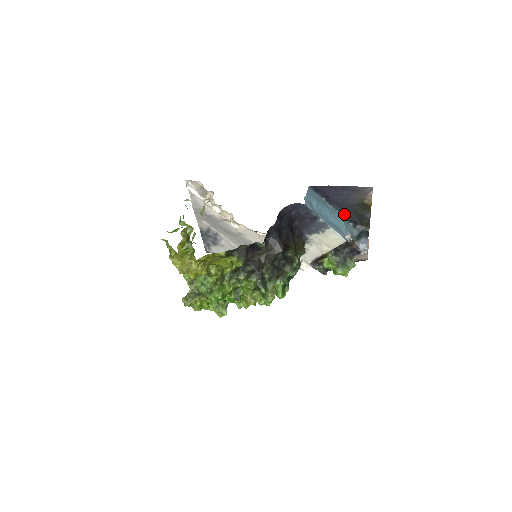
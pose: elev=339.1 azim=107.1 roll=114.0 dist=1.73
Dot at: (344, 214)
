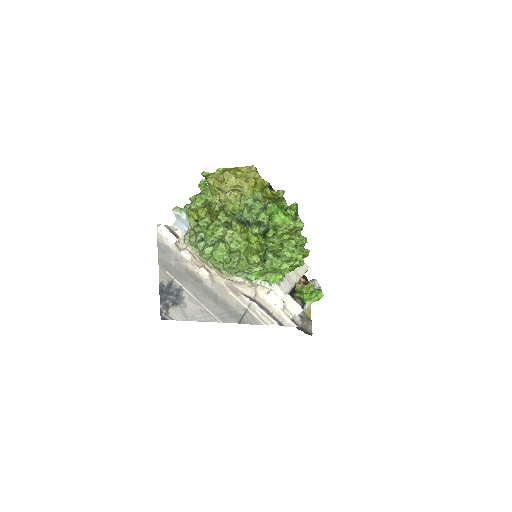
Dot at: occluded
